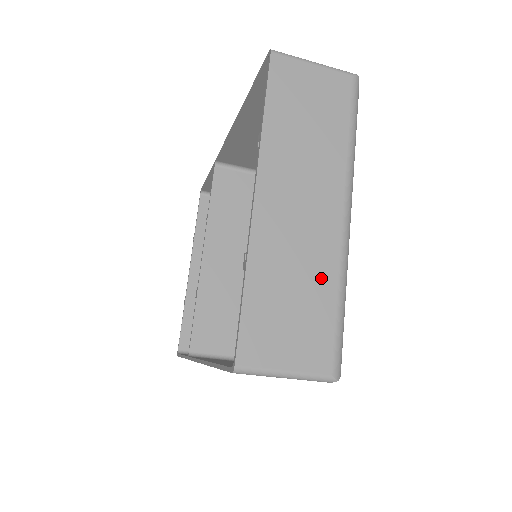
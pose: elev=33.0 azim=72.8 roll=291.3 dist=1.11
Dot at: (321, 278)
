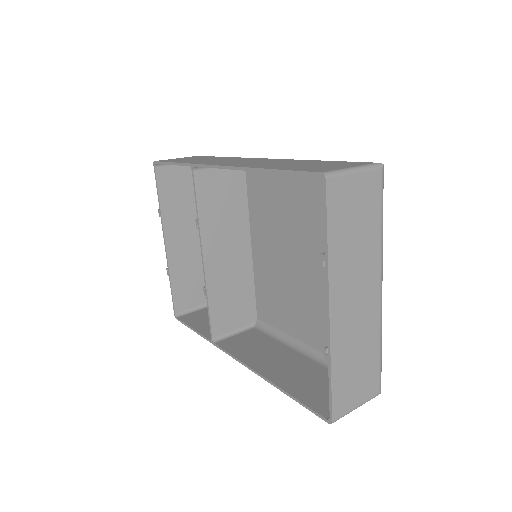
Dot at: (371, 341)
